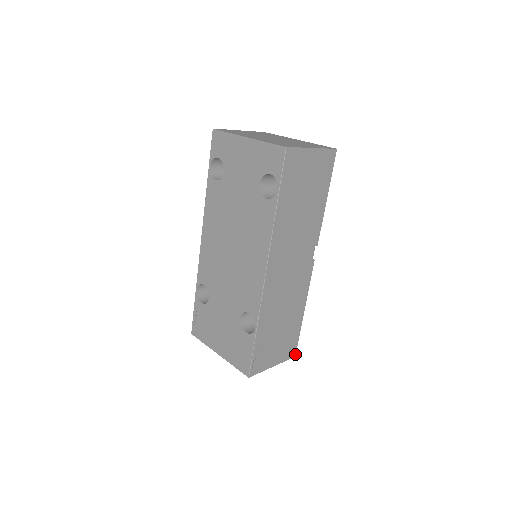
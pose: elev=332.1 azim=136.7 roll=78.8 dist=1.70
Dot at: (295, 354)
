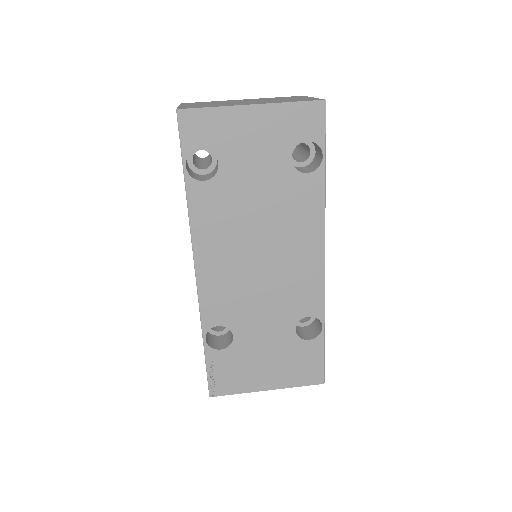
Dot at: occluded
